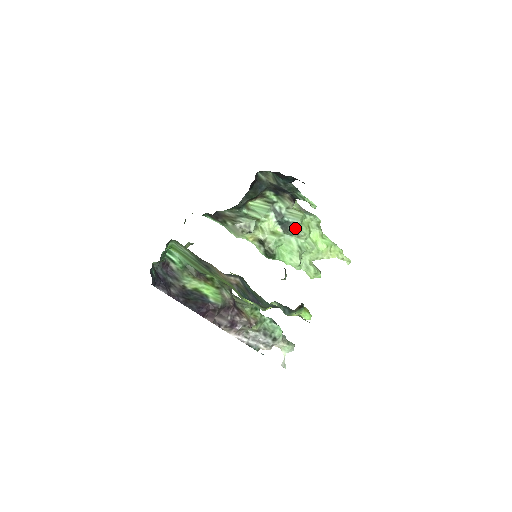
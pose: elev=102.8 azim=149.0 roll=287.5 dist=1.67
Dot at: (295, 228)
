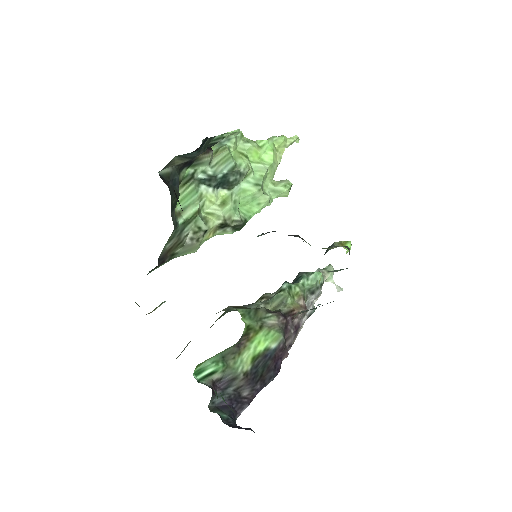
Dot at: (236, 173)
